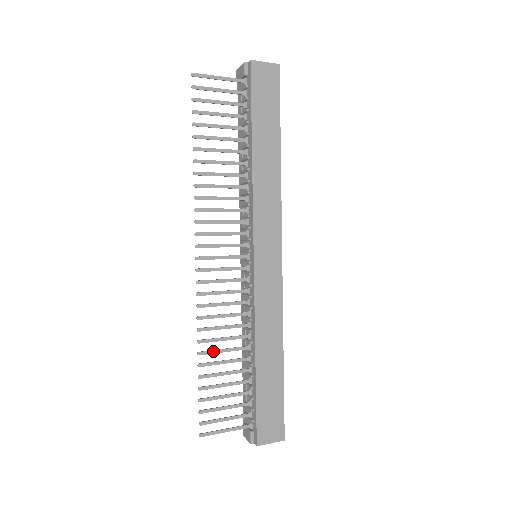
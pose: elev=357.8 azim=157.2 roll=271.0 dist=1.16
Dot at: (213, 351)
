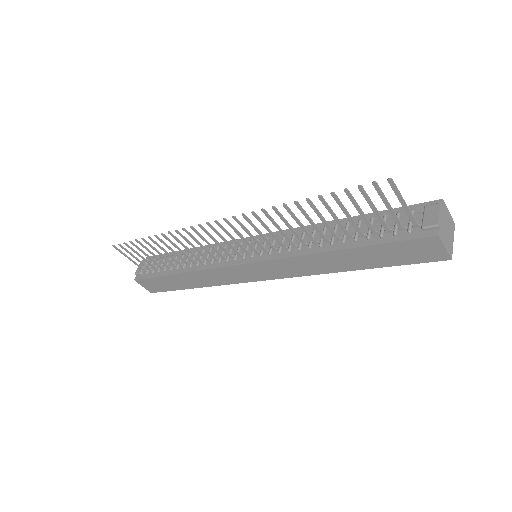
Dot at: (165, 244)
